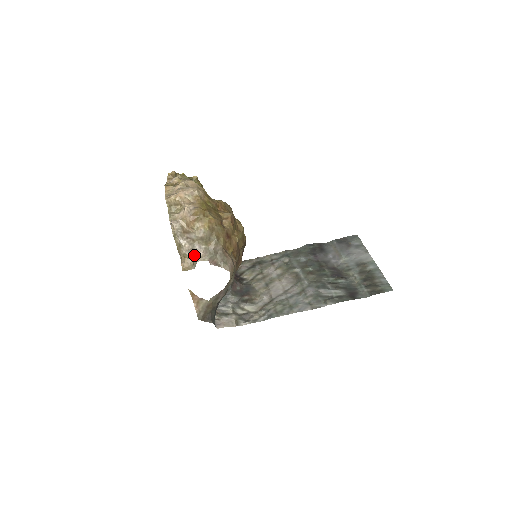
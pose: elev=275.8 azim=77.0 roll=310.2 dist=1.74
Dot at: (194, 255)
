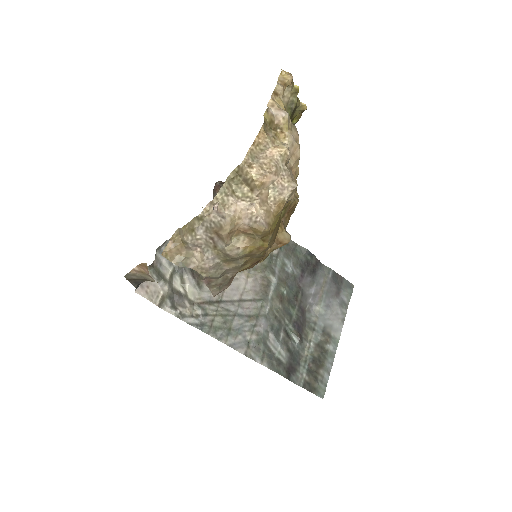
Dot at: (196, 254)
